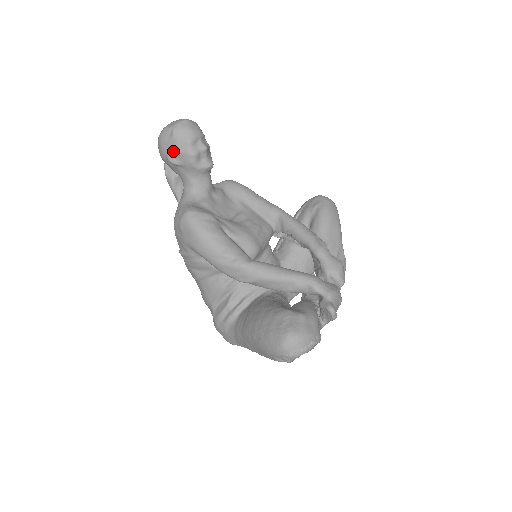
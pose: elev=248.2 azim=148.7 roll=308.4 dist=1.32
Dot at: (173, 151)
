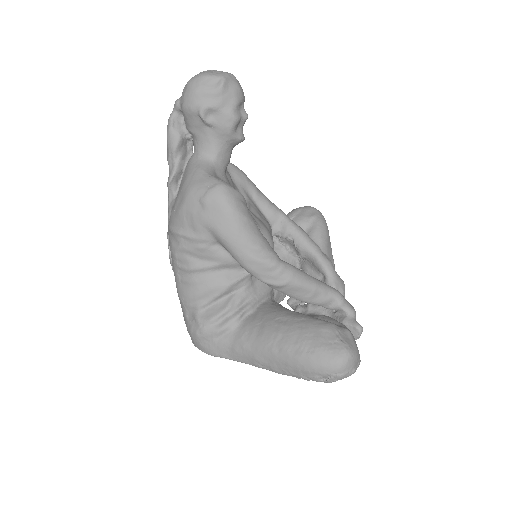
Dot at: (213, 105)
